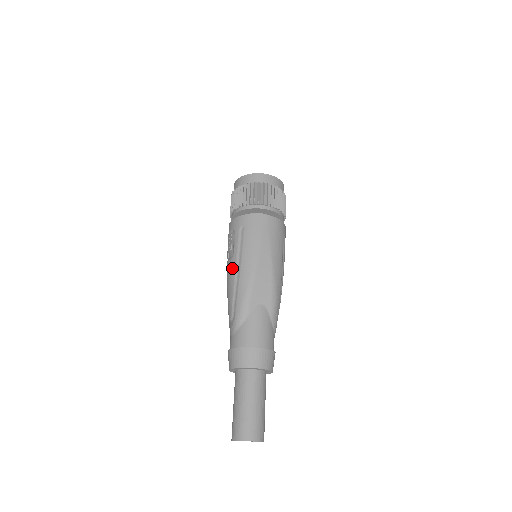
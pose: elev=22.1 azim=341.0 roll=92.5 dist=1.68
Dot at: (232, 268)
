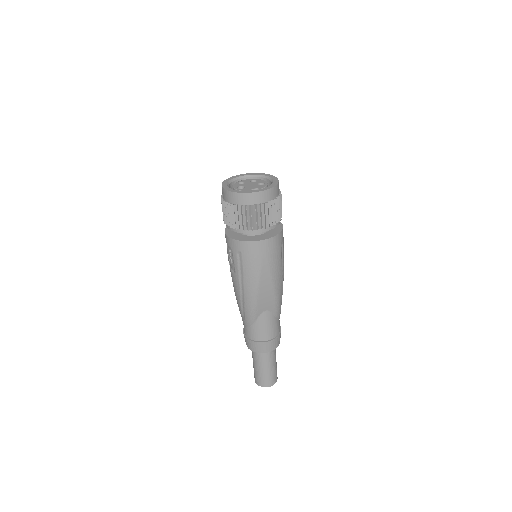
Dot at: (236, 283)
